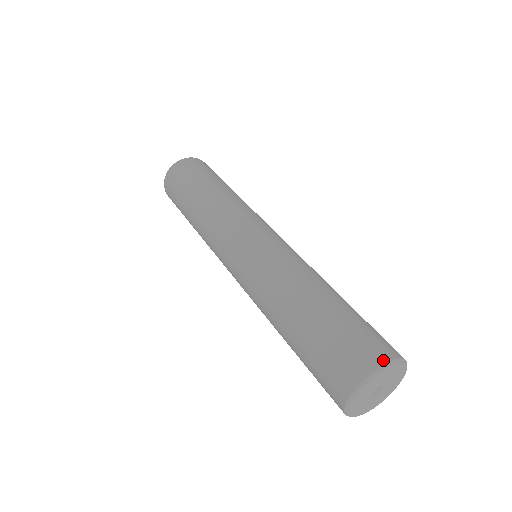
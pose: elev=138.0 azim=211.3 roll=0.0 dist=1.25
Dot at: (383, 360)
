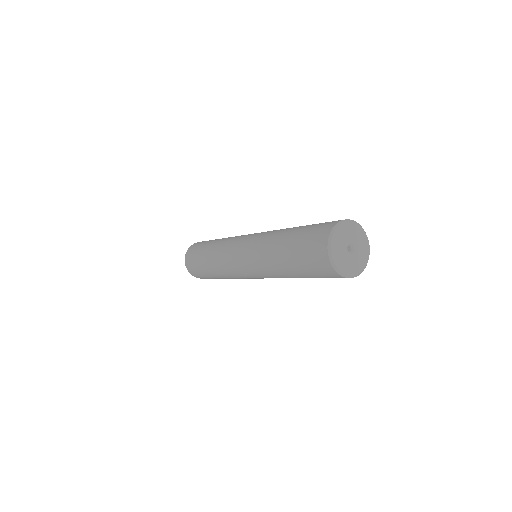
Dot at: occluded
